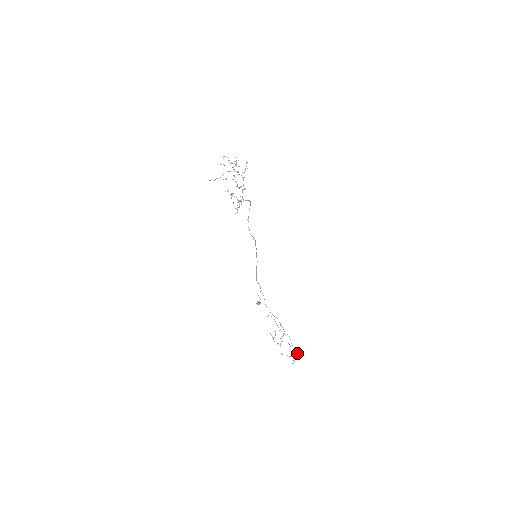
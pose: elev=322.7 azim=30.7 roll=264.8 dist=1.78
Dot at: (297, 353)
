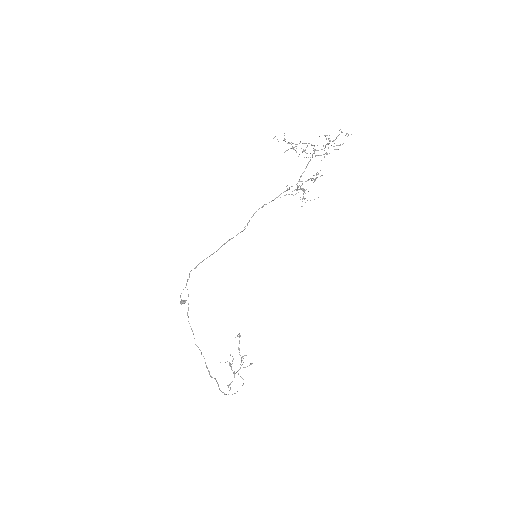
Dot at: occluded
